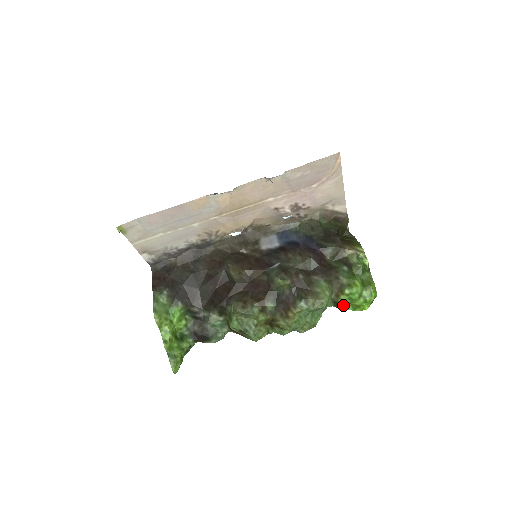
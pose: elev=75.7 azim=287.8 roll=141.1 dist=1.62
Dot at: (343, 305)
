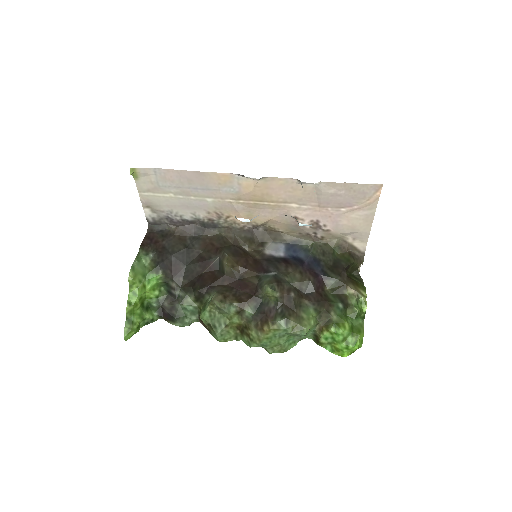
Dot at: (323, 342)
